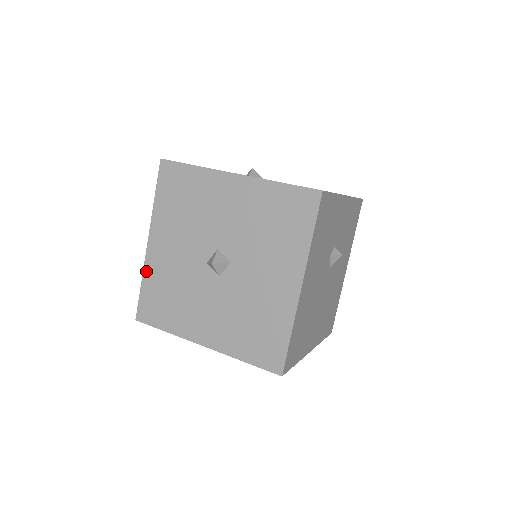
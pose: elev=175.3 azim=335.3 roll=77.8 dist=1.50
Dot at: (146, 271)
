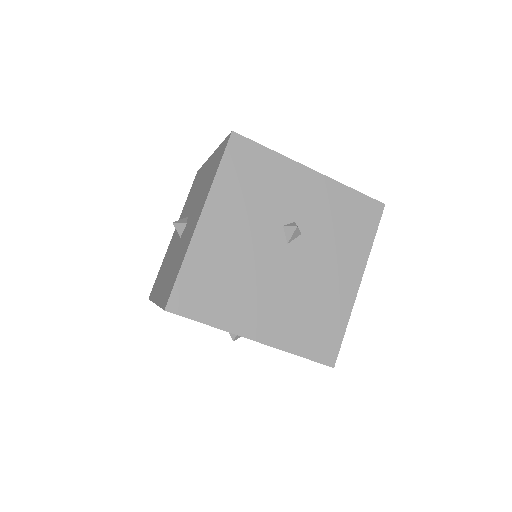
Dot at: (159, 302)
